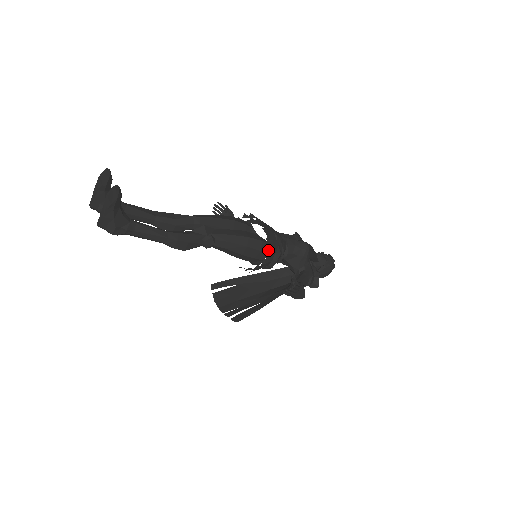
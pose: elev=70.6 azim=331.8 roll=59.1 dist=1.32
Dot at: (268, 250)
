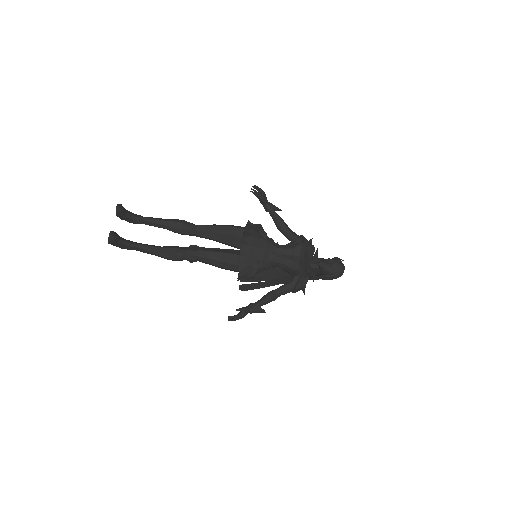
Dot at: (239, 275)
